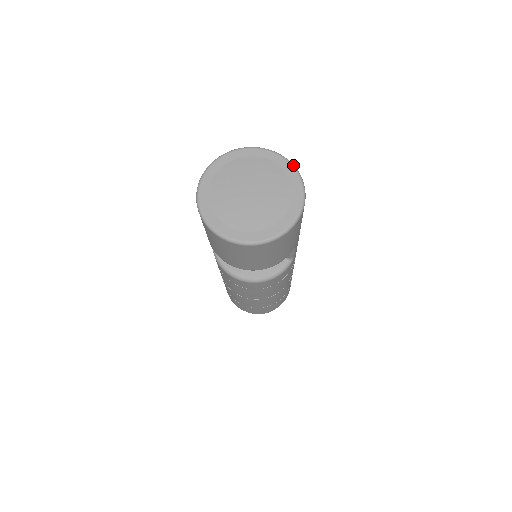
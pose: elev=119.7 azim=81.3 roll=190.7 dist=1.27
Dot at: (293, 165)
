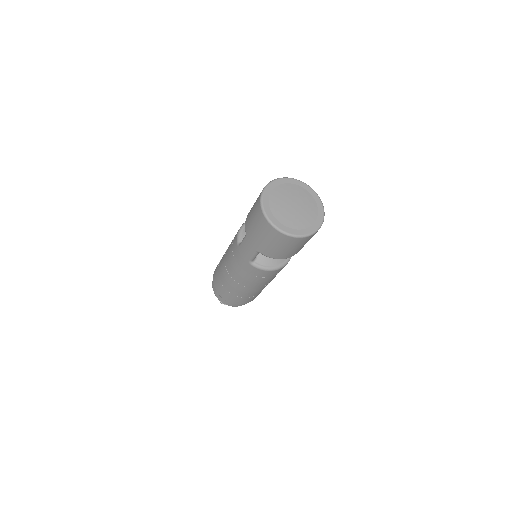
Dot at: (298, 180)
